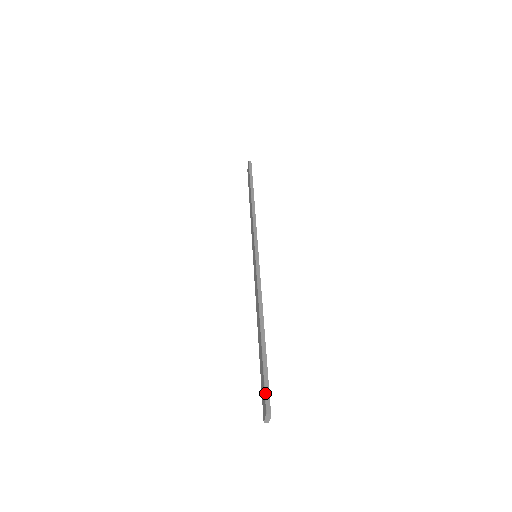
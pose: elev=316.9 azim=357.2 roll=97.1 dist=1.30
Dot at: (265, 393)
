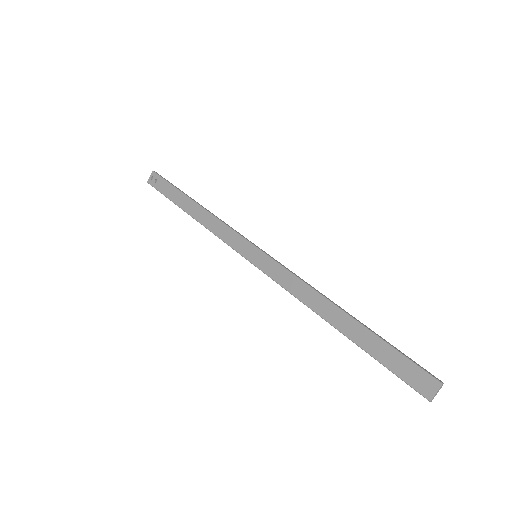
Dot at: (421, 367)
